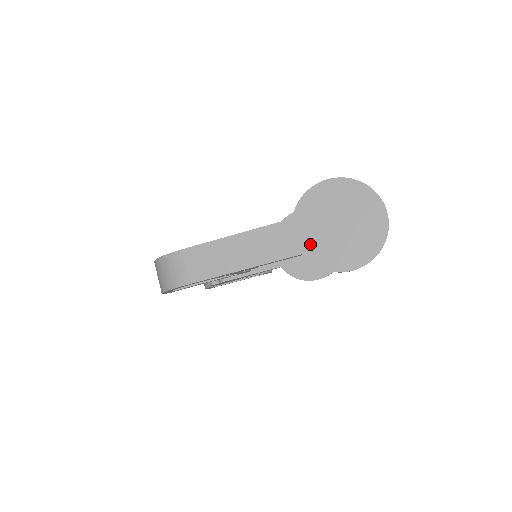
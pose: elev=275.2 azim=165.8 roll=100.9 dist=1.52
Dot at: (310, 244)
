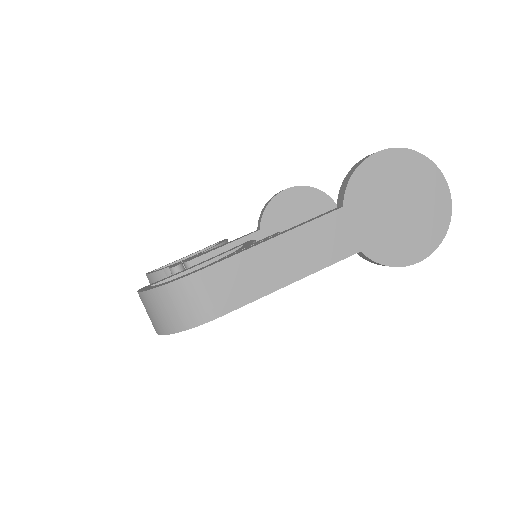
Dot at: (369, 237)
